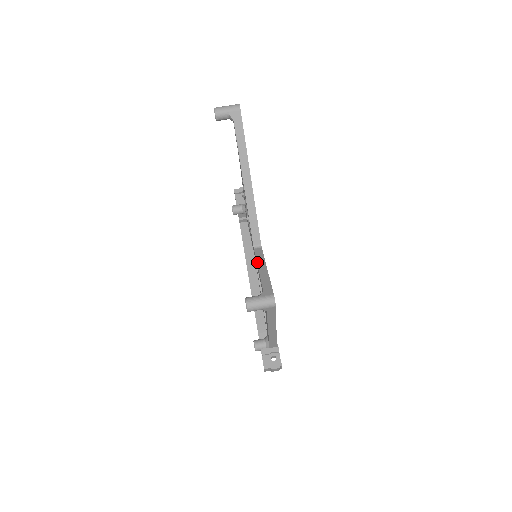
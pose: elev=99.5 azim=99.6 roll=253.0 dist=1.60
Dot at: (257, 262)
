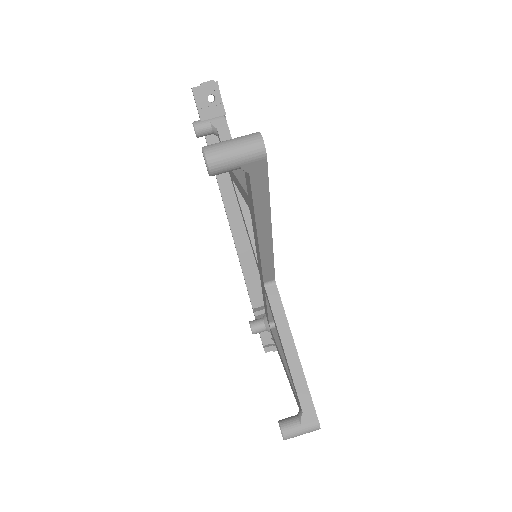
Dot at: (278, 330)
